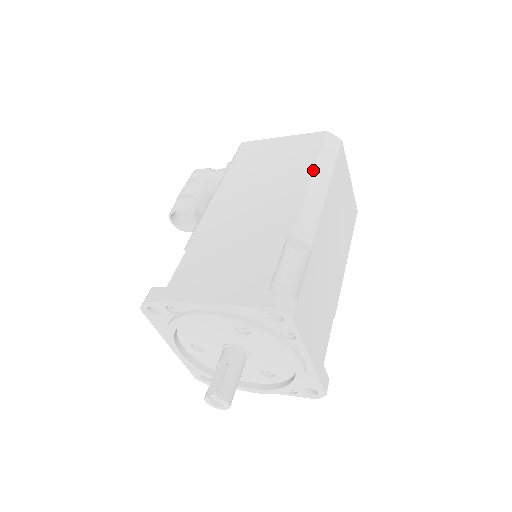
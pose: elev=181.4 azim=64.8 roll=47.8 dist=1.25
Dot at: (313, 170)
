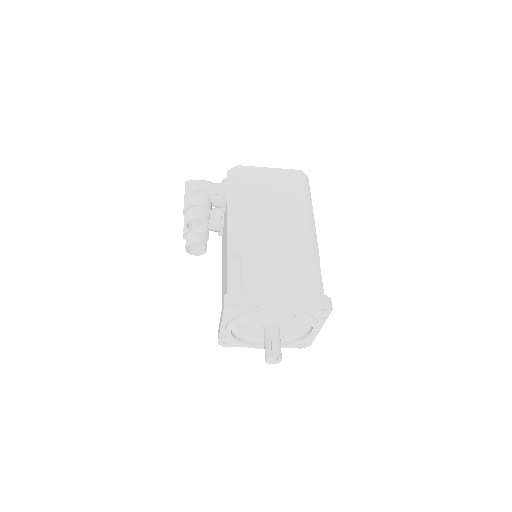
Dot at: (306, 204)
